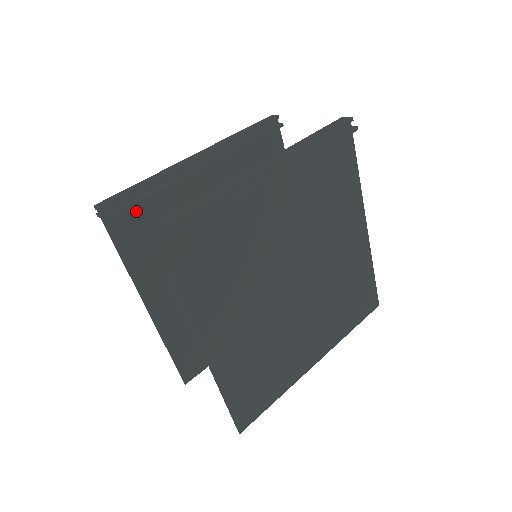
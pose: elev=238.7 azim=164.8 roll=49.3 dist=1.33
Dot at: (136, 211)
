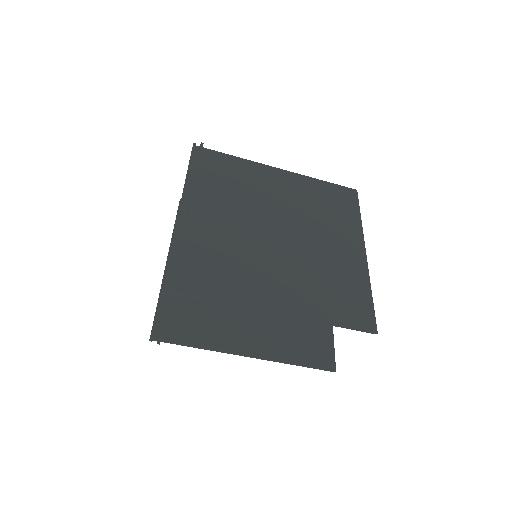
Dot at: (172, 317)
